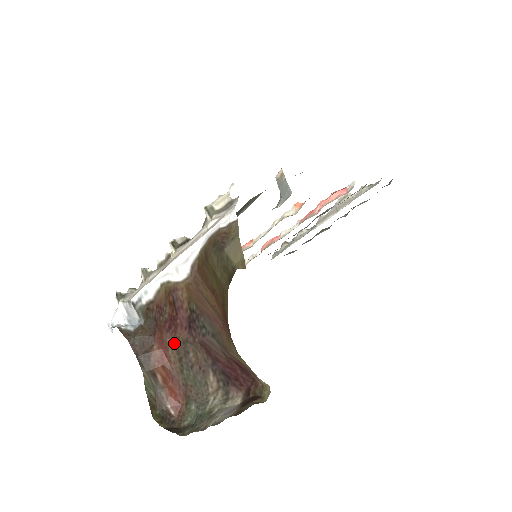
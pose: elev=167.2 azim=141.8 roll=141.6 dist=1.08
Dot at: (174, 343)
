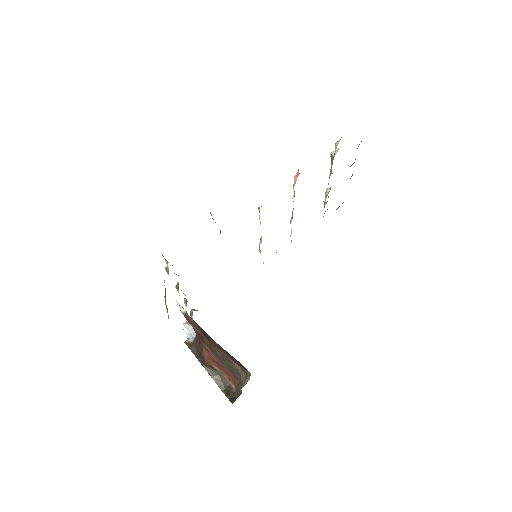
Dot at: (208, 347)
